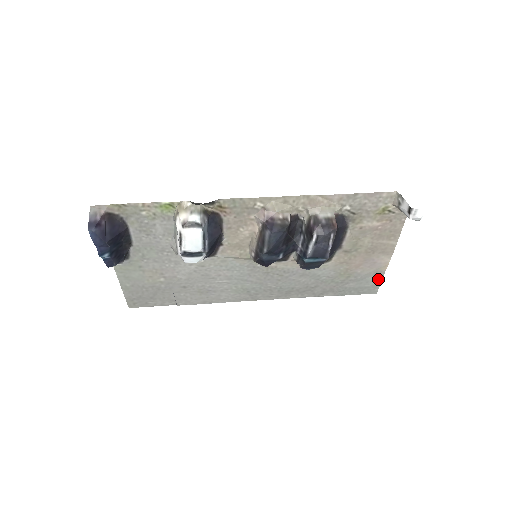
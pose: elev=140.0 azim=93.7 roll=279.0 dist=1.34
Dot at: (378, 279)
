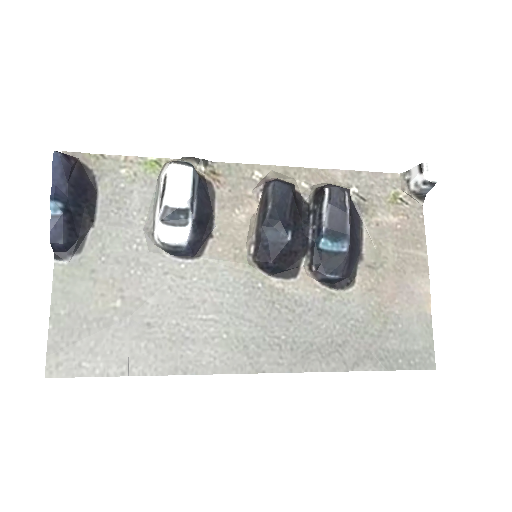
Dot at: (427, 333)
